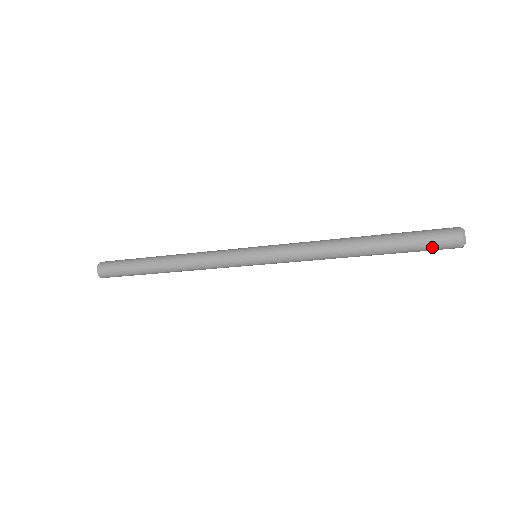
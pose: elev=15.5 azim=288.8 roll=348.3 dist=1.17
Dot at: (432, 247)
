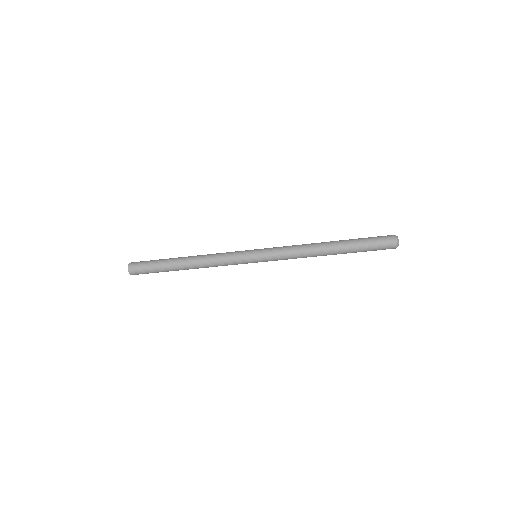
Dot at: (377, 239)
